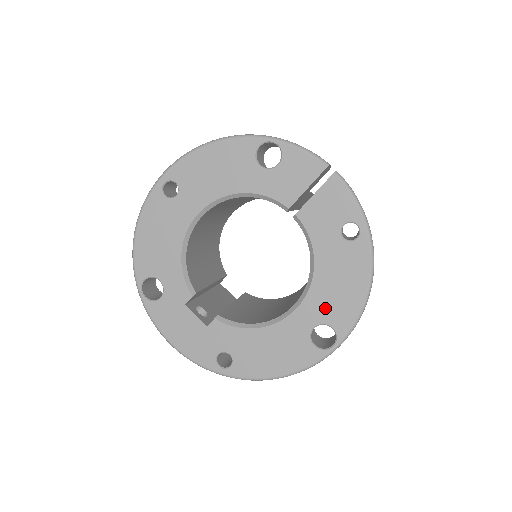
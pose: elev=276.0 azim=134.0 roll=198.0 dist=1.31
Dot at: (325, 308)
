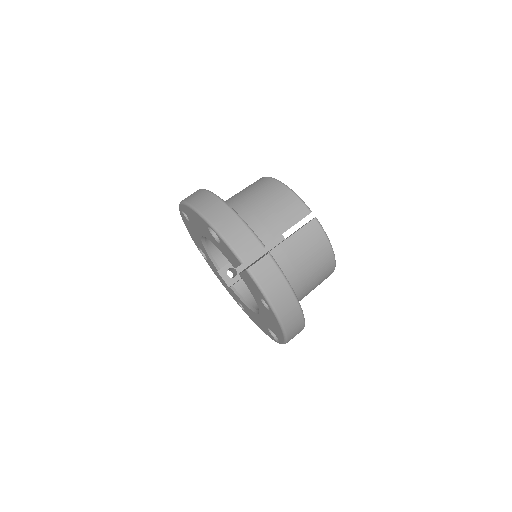
Dot at: (269, 325)
